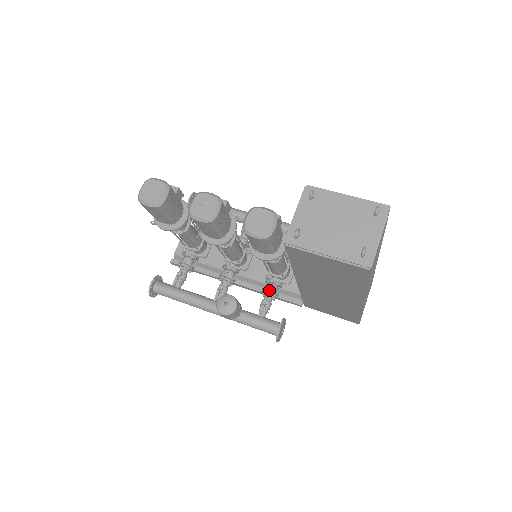
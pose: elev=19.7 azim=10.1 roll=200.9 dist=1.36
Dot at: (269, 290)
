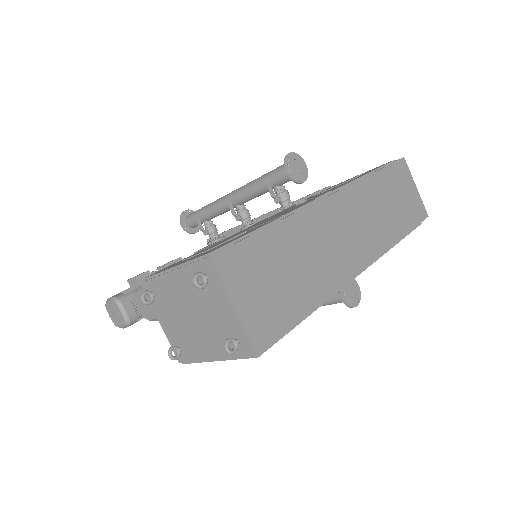
Dot at: occluded
